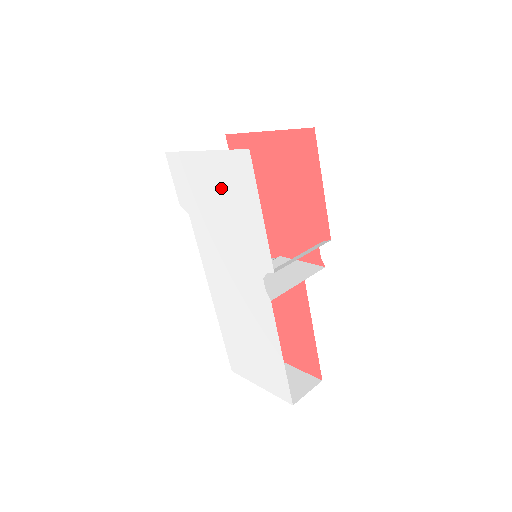
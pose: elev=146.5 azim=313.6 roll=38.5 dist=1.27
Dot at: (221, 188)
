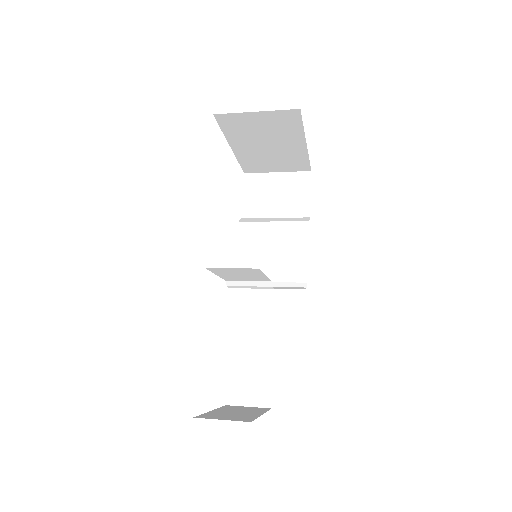
Dot at: occluded
